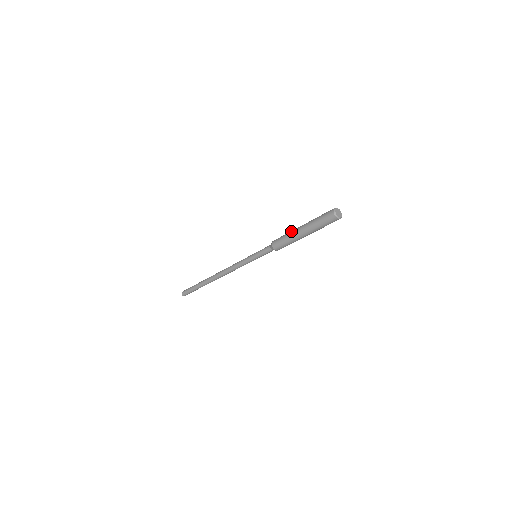
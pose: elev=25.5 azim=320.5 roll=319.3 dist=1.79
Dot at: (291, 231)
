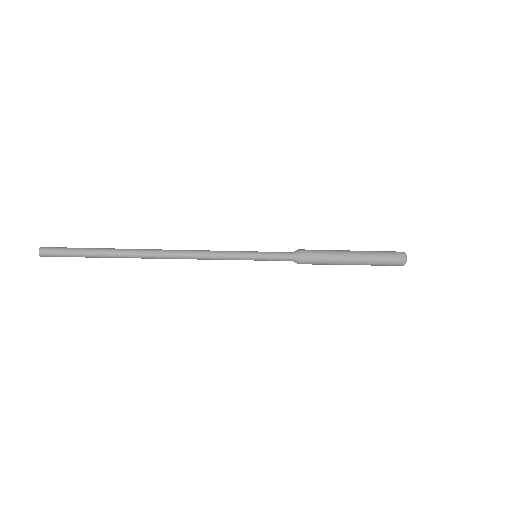
Dot at: (337, 255)
